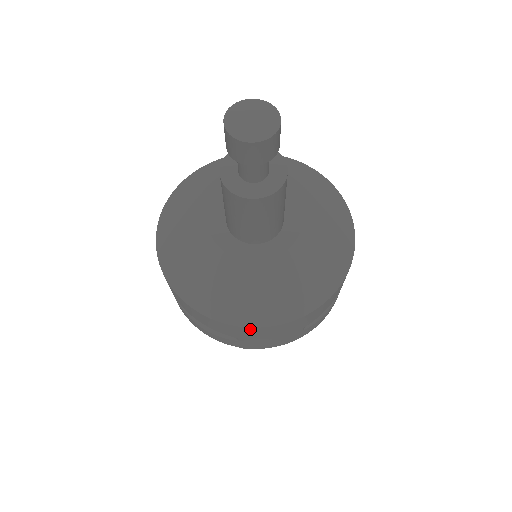
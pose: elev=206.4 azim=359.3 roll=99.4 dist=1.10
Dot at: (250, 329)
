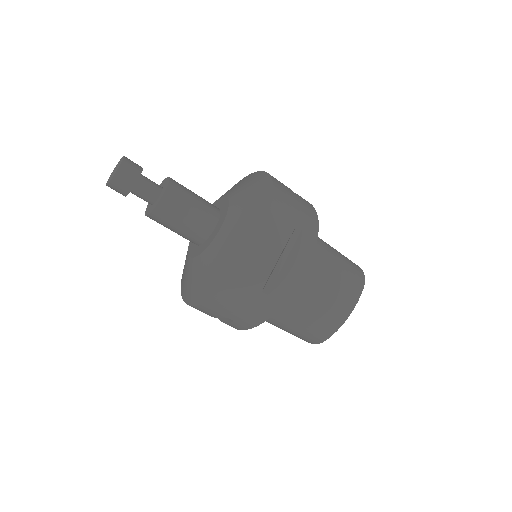
Dot at: (210, 303)
